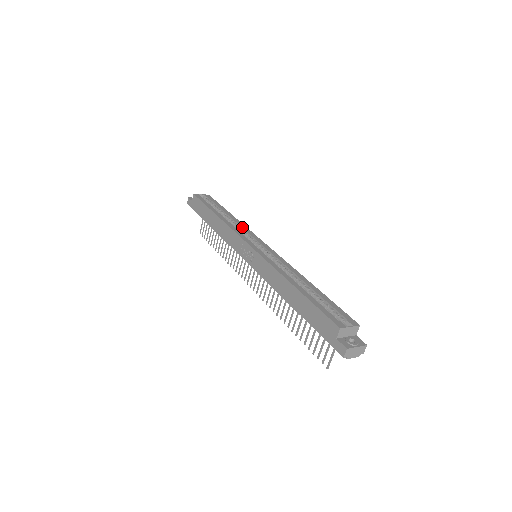
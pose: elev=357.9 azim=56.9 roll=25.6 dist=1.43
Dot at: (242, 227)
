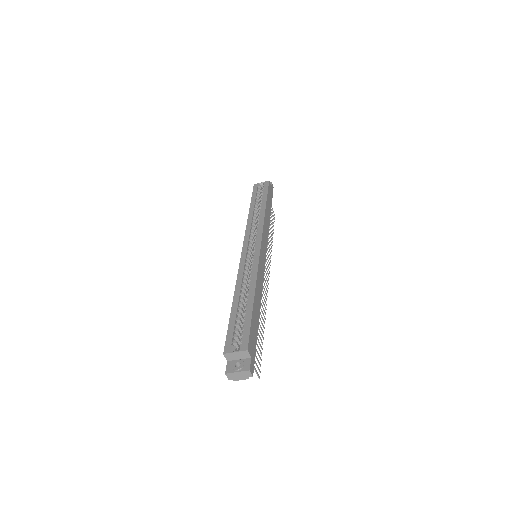
Dot at: (259, 223)
